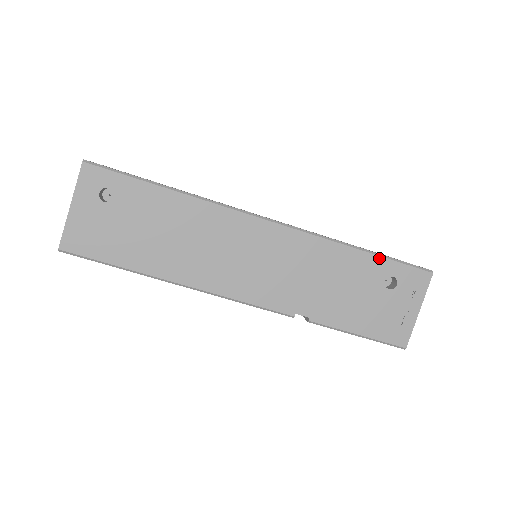
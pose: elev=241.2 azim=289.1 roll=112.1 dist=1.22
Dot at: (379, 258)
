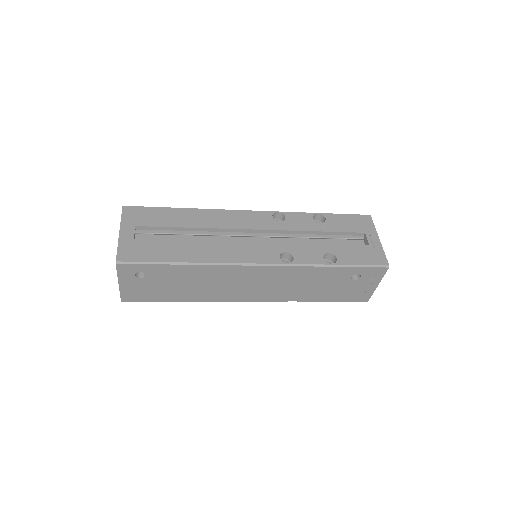
Dot at: (346, 268)
